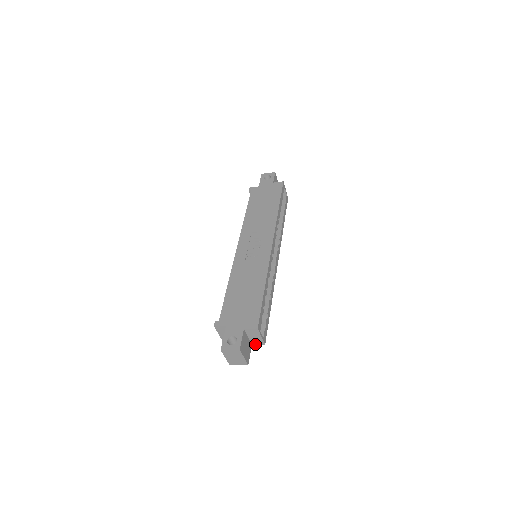
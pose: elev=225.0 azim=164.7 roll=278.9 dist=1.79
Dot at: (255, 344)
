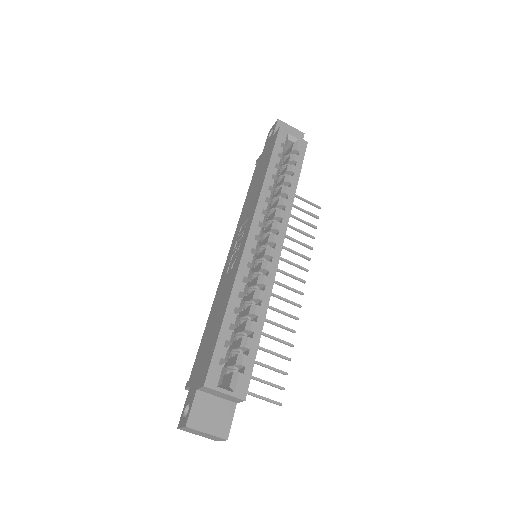
Dot at: (237, 402)
